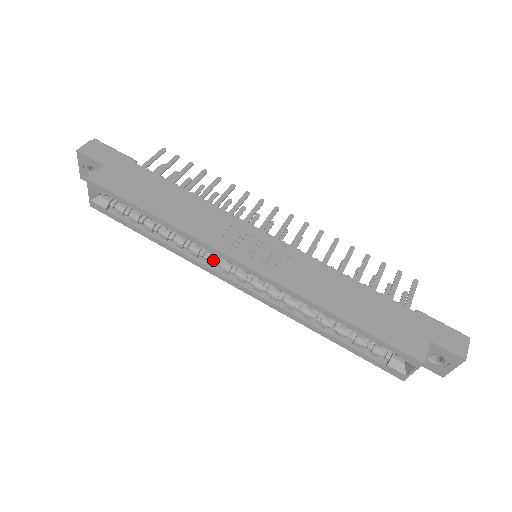
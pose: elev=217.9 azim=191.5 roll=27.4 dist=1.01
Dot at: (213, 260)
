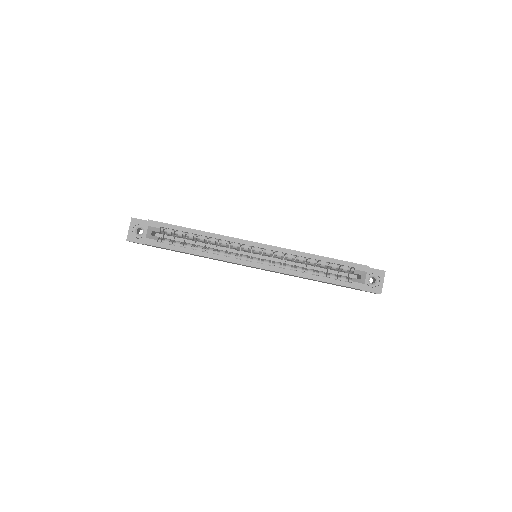
Dot at: (235, 254)
